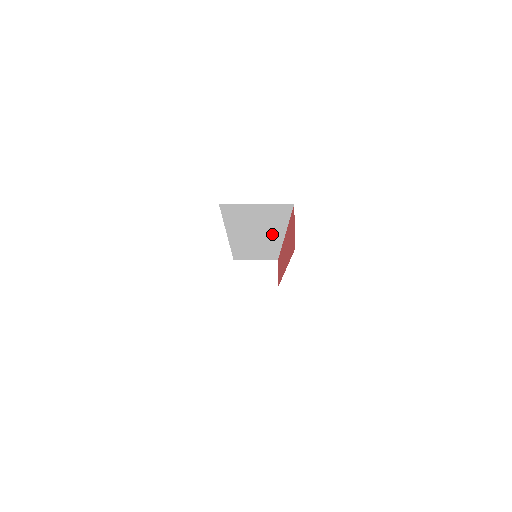
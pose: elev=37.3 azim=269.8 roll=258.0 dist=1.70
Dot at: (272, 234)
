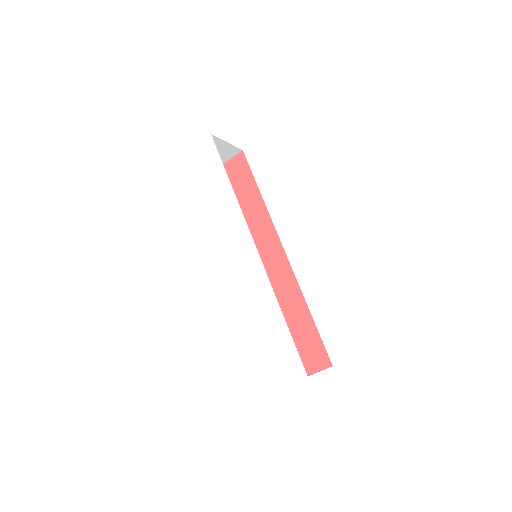
Dot at: occluded
